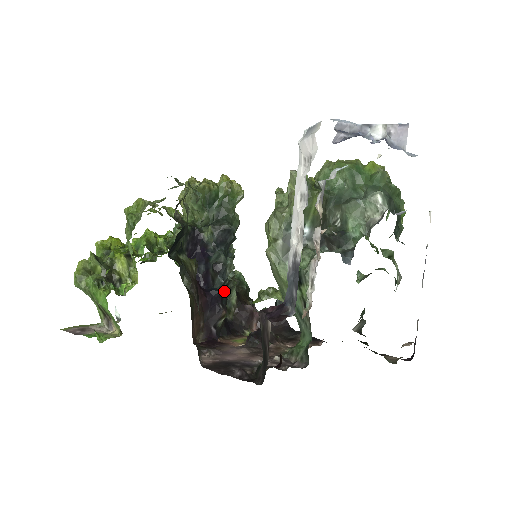
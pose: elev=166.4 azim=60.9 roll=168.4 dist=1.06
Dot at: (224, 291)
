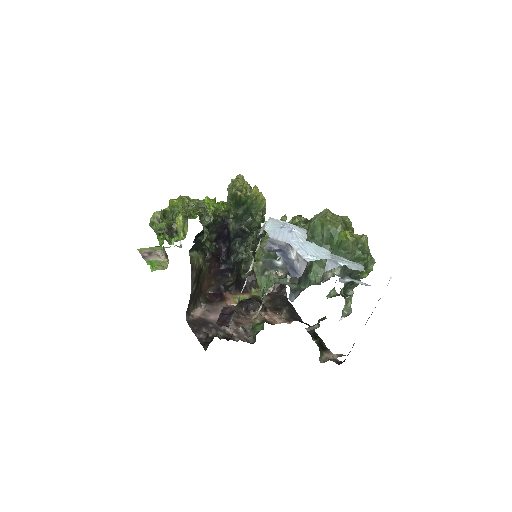
Dot at: (238, 263)
